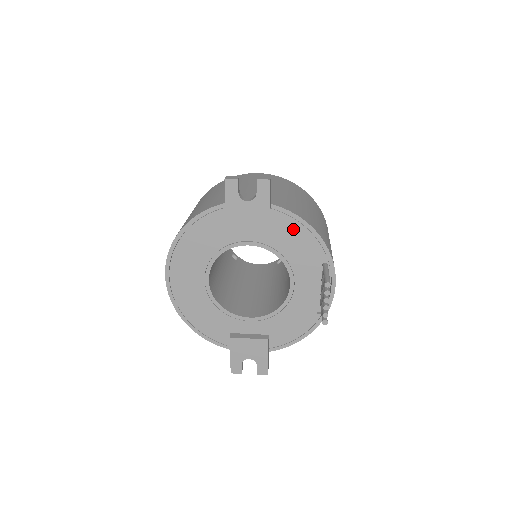
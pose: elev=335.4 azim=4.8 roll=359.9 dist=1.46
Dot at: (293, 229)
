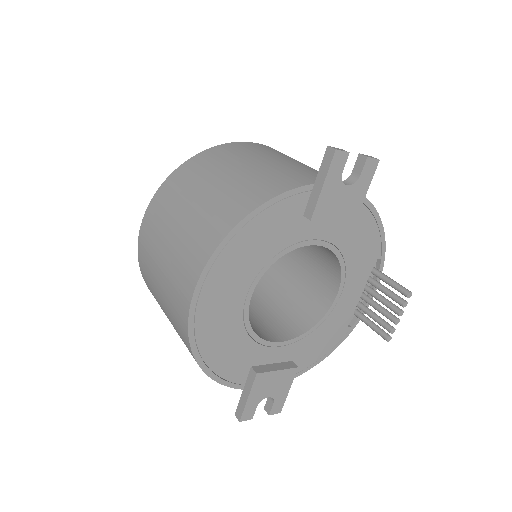
Dot at: (366, 226)
